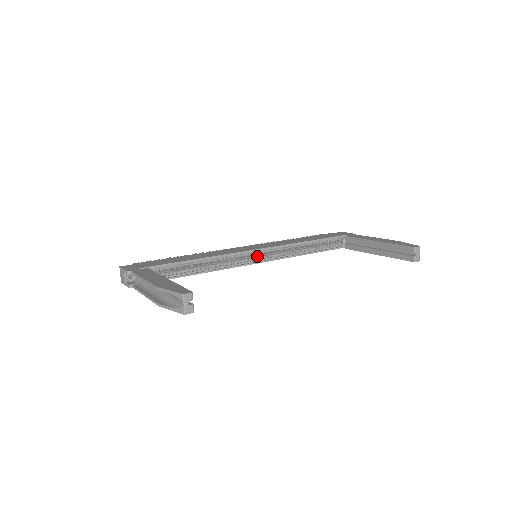
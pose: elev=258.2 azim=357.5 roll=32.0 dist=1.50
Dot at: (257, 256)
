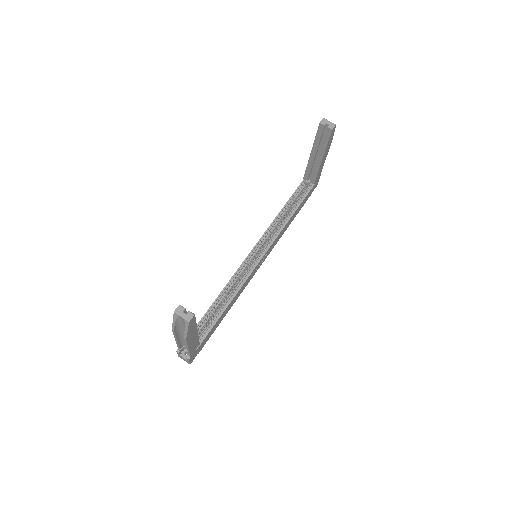
Dot at: (258, 255)
